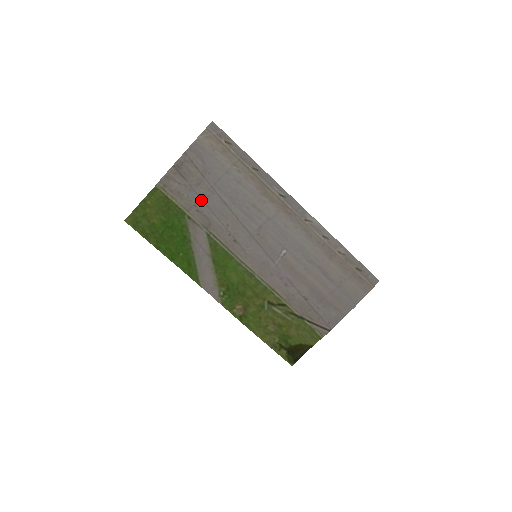
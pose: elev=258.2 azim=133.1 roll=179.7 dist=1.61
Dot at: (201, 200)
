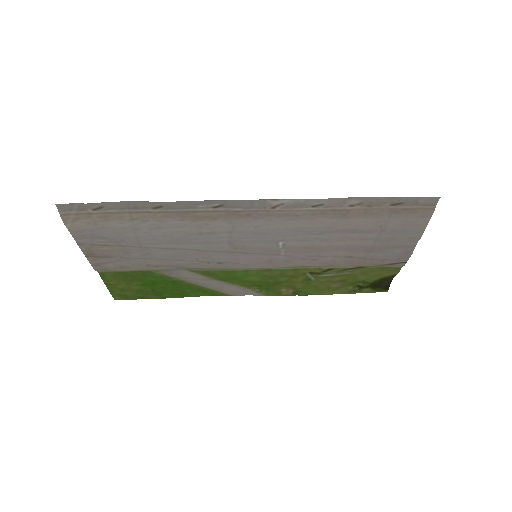
Dot at: (147, 259)
